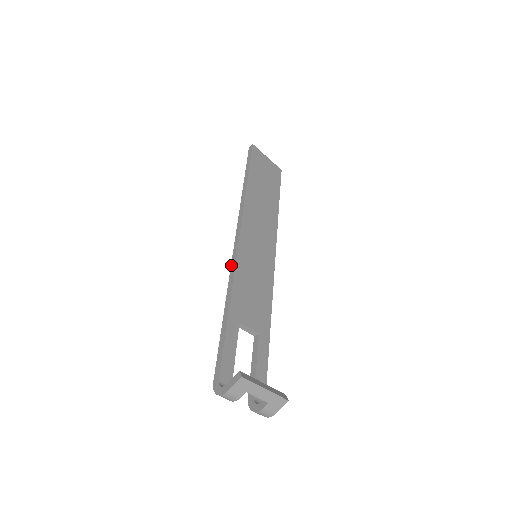
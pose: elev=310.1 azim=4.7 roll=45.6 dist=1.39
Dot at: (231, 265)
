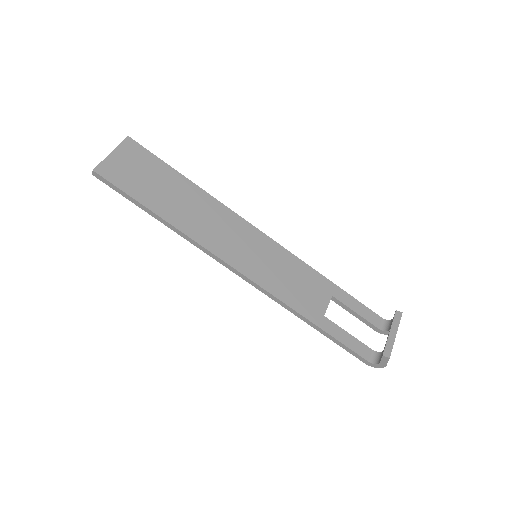
Dot at: occluded
